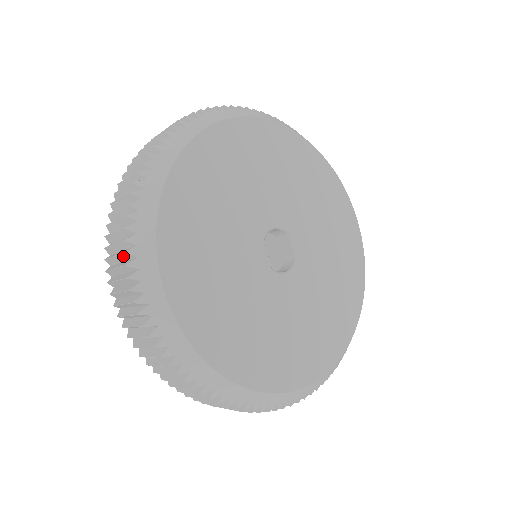
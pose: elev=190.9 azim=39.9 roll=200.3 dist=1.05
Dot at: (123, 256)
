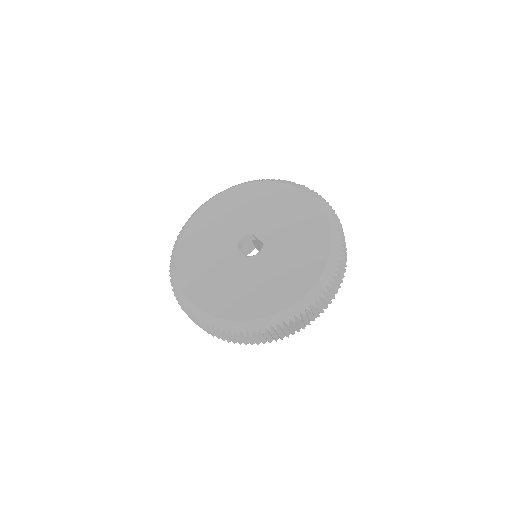
Dot at: occluded
